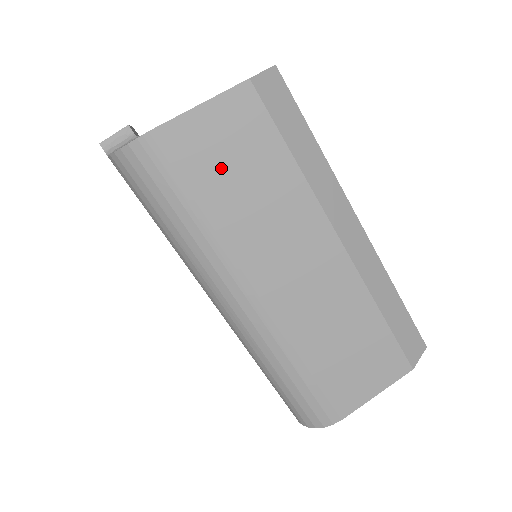
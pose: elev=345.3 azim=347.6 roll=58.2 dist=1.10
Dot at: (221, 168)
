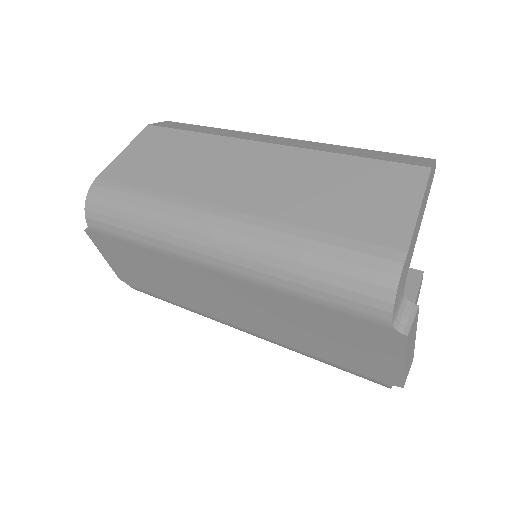
Dot at: (151, 164)
